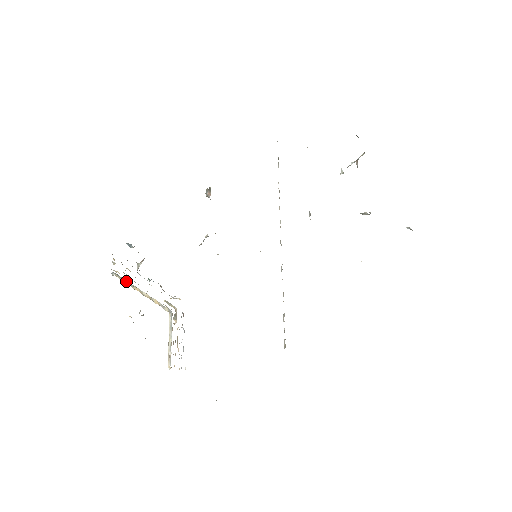
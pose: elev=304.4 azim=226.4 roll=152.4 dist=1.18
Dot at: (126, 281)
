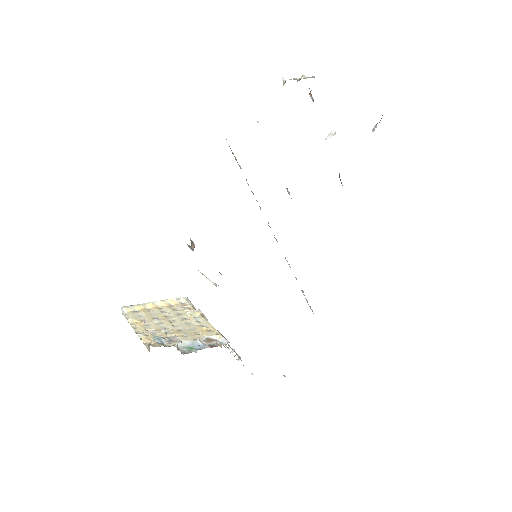
Dot at: (137, 306)
